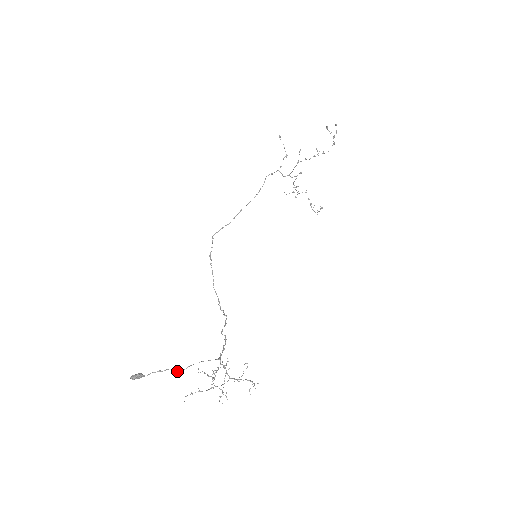
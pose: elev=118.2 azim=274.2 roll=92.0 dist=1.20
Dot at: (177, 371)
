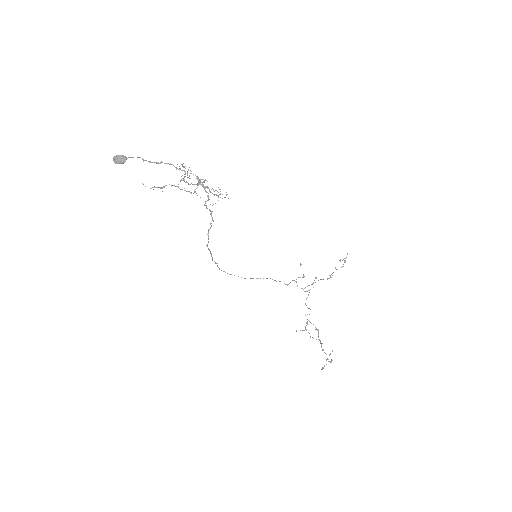
Dot at: (157, 163)
